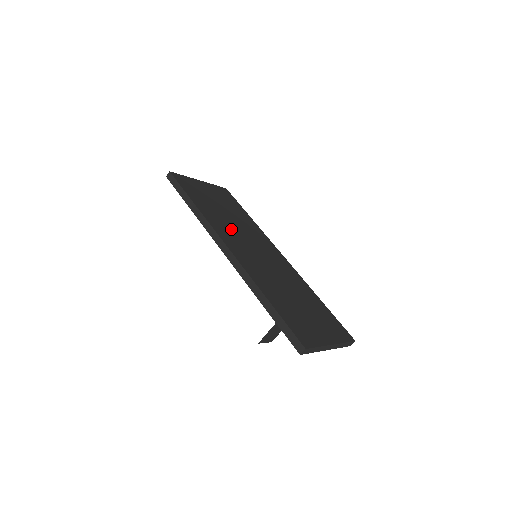
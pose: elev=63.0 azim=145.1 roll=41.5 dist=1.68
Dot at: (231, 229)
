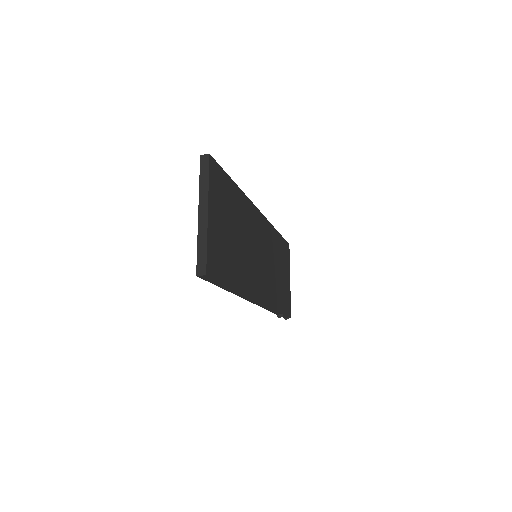
Dot at: (249, 264)
